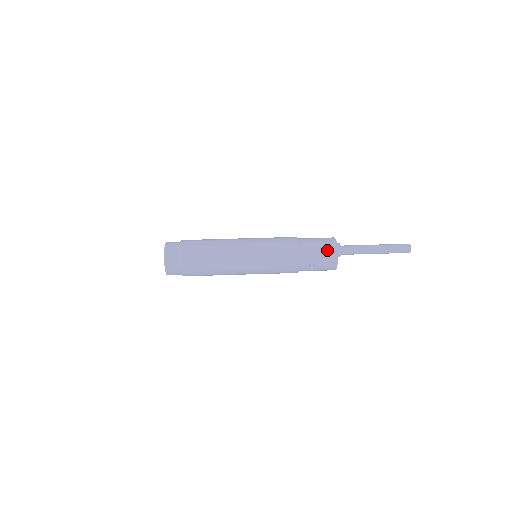
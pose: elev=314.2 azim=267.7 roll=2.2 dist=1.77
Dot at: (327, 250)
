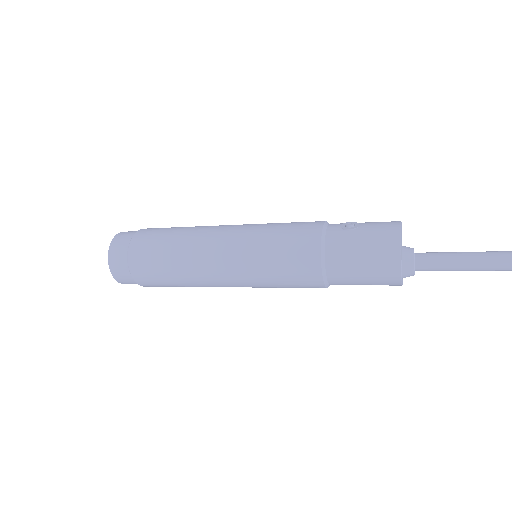
Dot at: occluded
